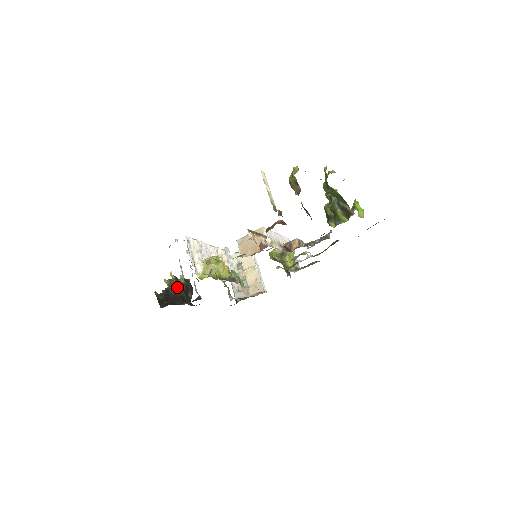
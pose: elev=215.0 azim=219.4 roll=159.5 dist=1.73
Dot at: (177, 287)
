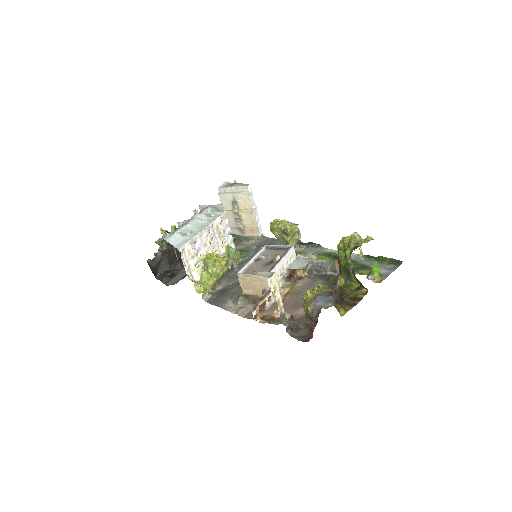
Dot at: (170, 247)
